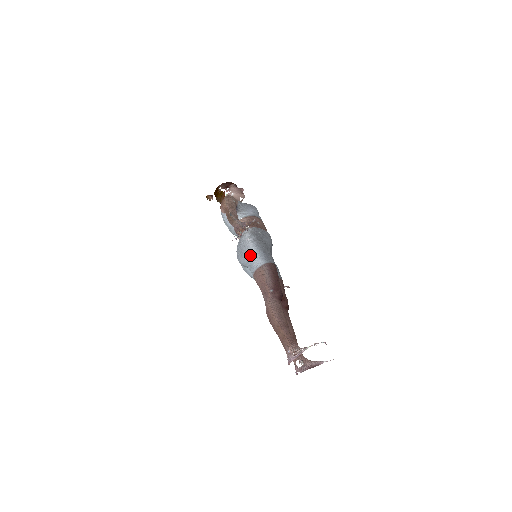
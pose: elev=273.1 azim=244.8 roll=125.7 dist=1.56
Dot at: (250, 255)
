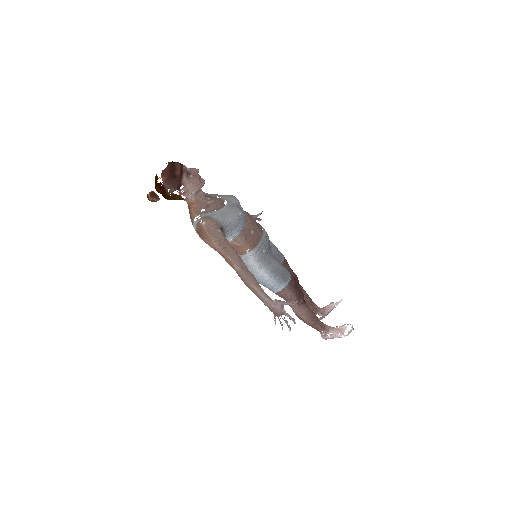
Dot at: (268, 285)
